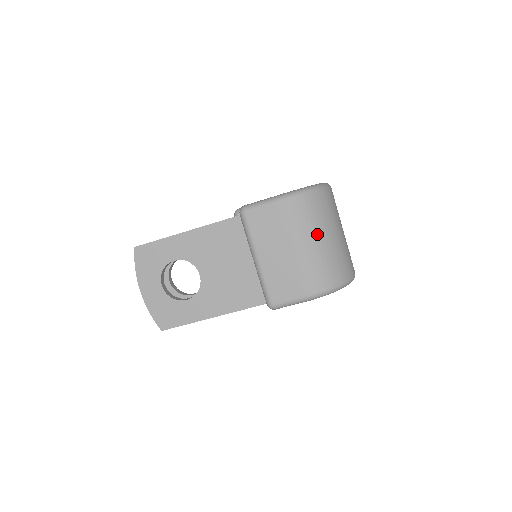
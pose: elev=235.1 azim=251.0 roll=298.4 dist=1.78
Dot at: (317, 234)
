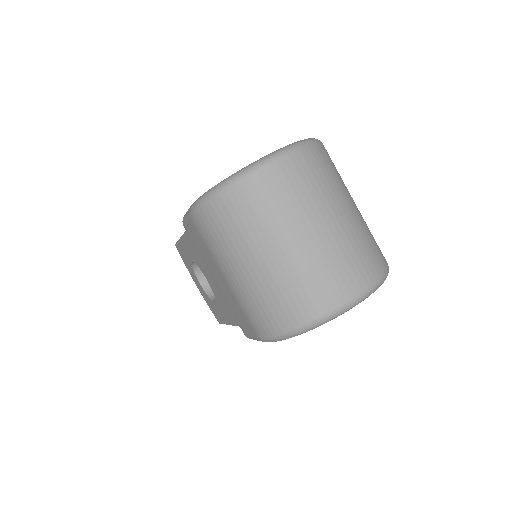
Dot at: (239, 258)
